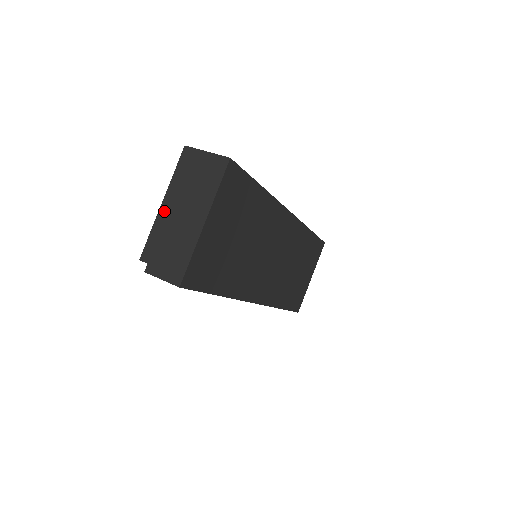
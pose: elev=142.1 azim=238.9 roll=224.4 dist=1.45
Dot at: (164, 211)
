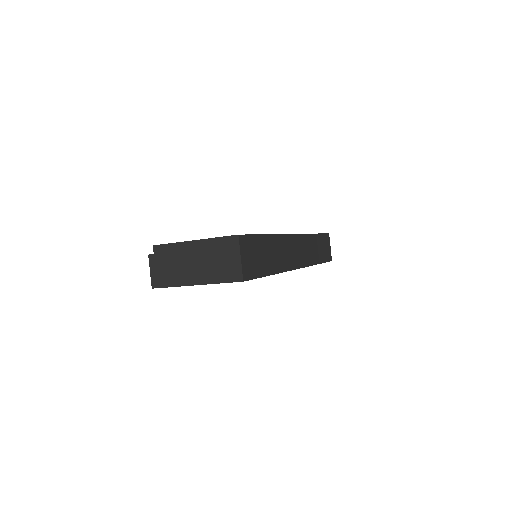
Dot at: (189, 246)
